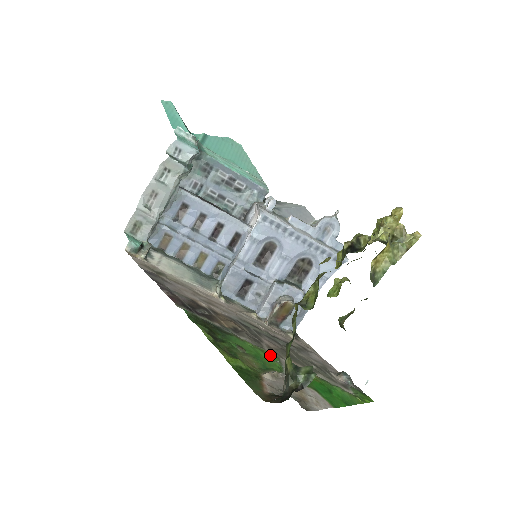
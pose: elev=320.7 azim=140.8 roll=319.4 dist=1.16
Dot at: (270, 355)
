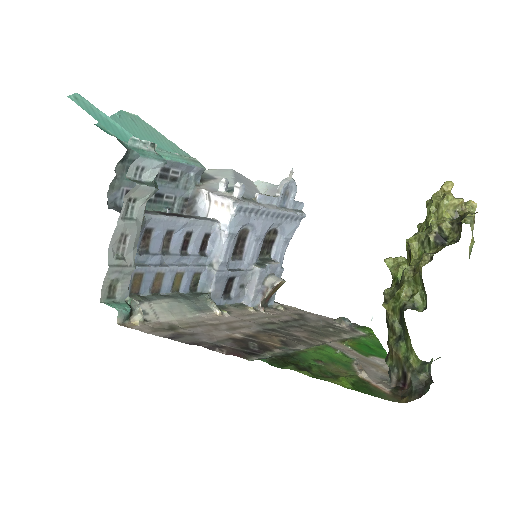
Dot at: (325, 348)
